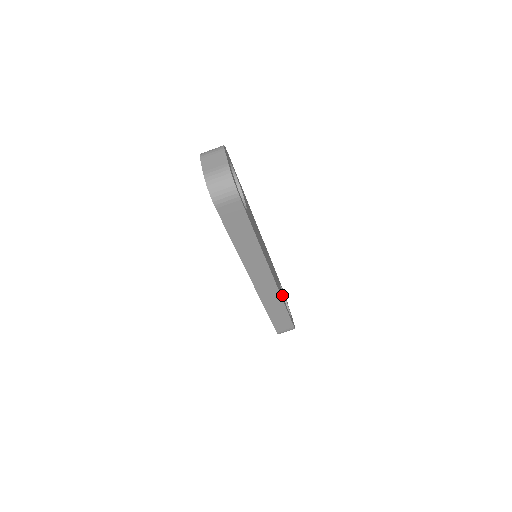
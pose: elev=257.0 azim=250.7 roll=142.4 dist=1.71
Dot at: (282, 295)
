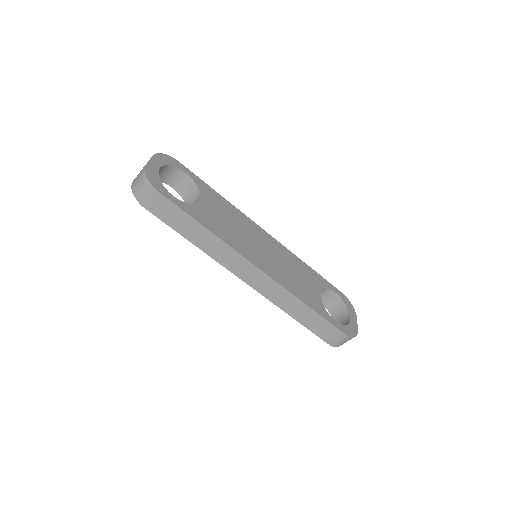
Dot at: (311, 296)
